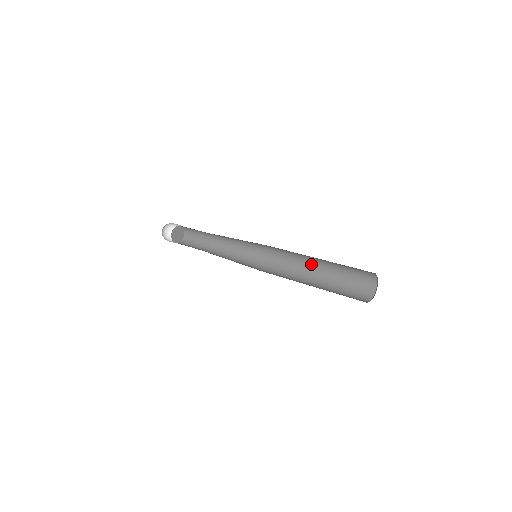
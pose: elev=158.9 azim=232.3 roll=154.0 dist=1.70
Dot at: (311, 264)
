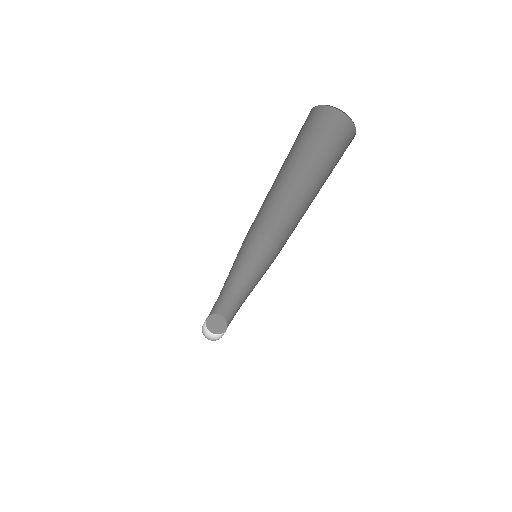
Dot at: (298, 199)
